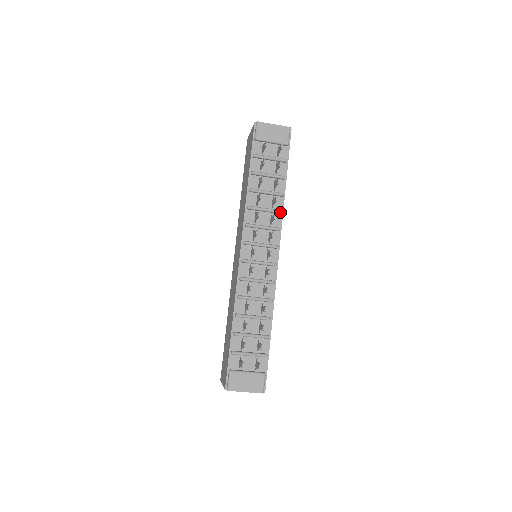
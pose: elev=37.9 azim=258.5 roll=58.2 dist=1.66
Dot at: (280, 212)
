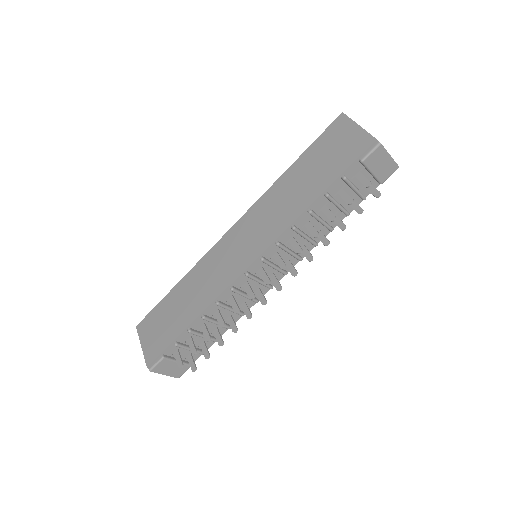
Dot at: occluded
